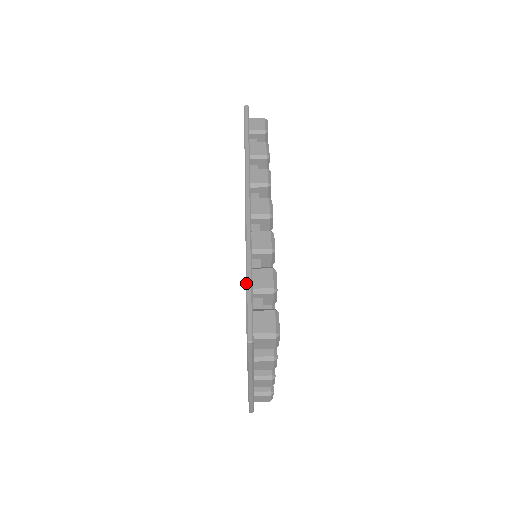
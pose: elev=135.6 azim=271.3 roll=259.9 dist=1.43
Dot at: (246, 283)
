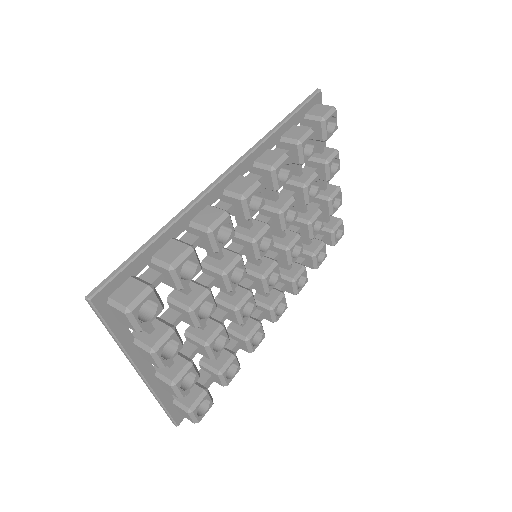
Dot at: (142, 245)
